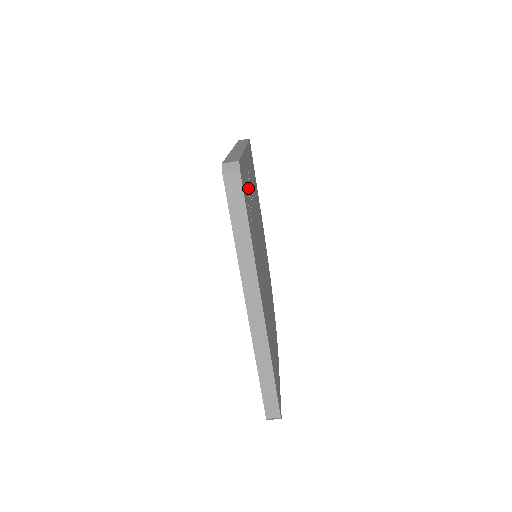
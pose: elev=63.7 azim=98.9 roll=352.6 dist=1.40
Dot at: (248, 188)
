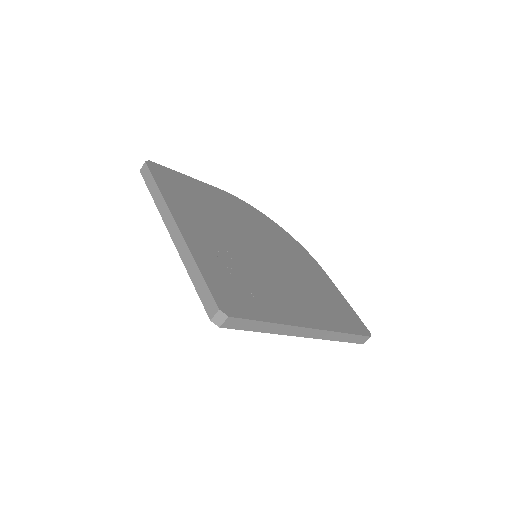
Dot at: (222, 269)
